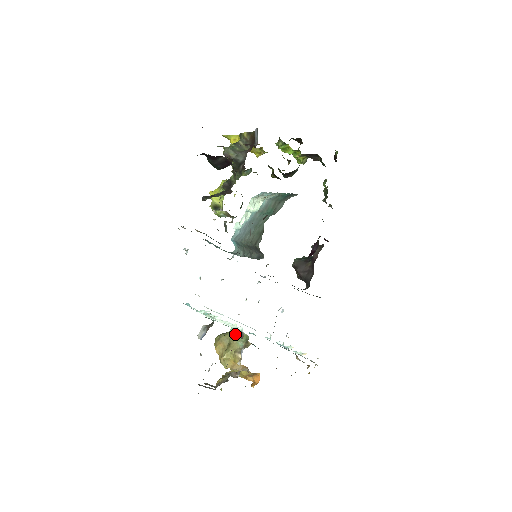
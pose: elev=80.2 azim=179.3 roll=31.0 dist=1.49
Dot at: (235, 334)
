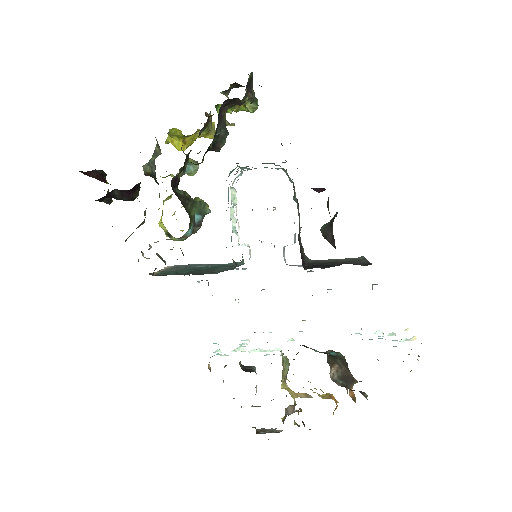
Dot at: (282, 356)
